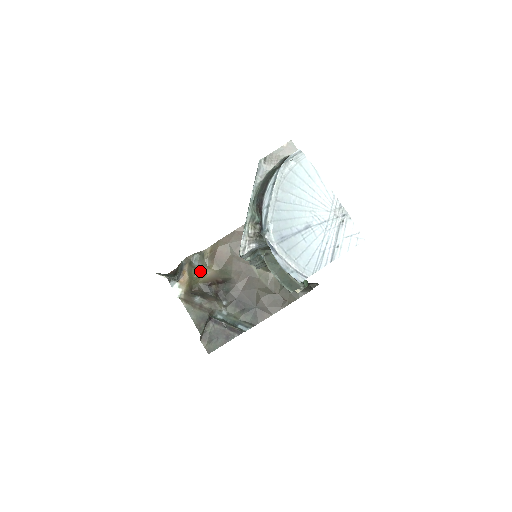
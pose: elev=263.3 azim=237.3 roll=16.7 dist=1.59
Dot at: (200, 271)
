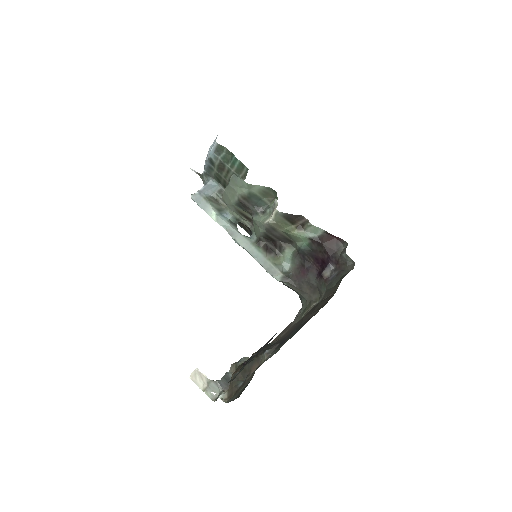
Dot at: occluded
